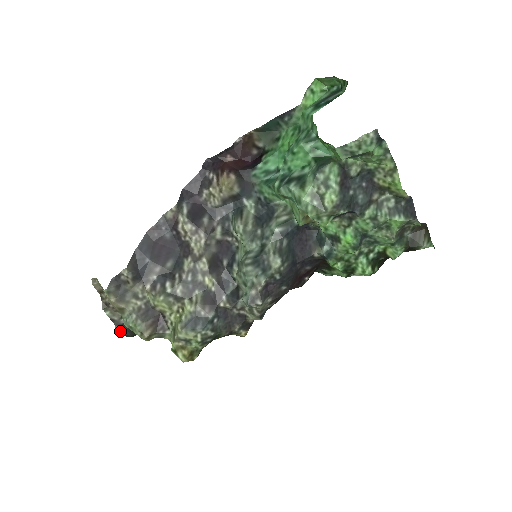
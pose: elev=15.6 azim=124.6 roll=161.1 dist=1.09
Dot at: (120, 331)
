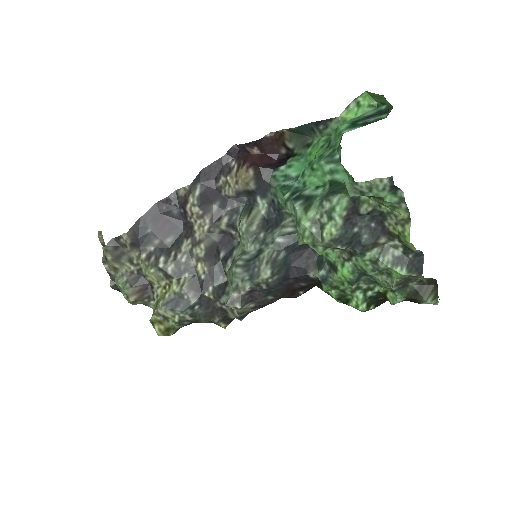
Dot at: (114, 285)
